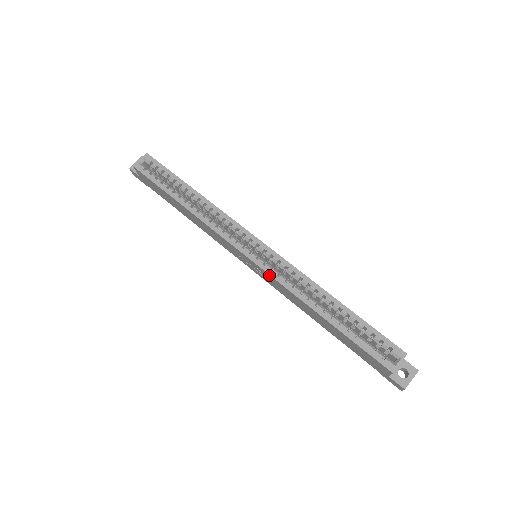
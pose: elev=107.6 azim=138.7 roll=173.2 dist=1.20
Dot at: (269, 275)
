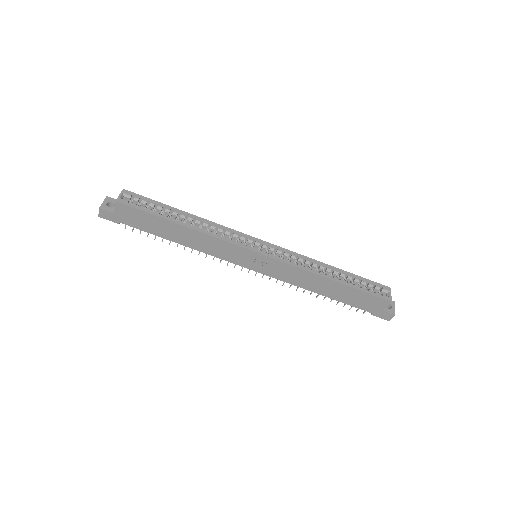
Dot at: (282, 263)
